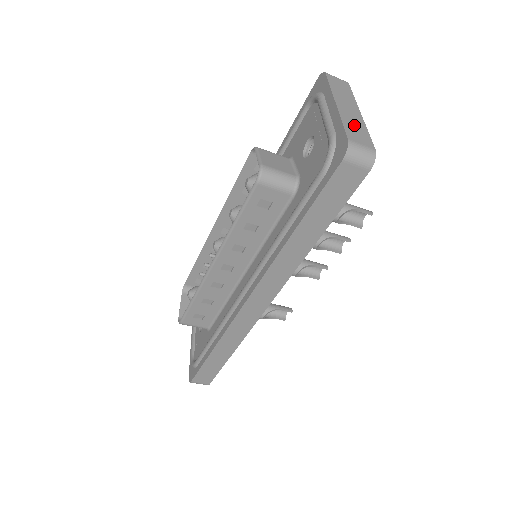
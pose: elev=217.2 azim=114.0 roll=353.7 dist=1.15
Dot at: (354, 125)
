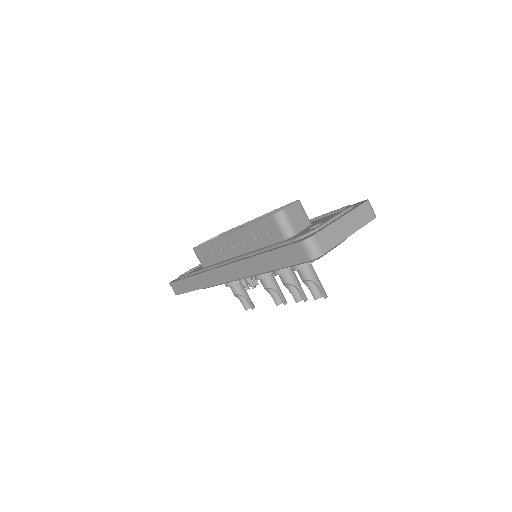
Dot at: (333, 235)
